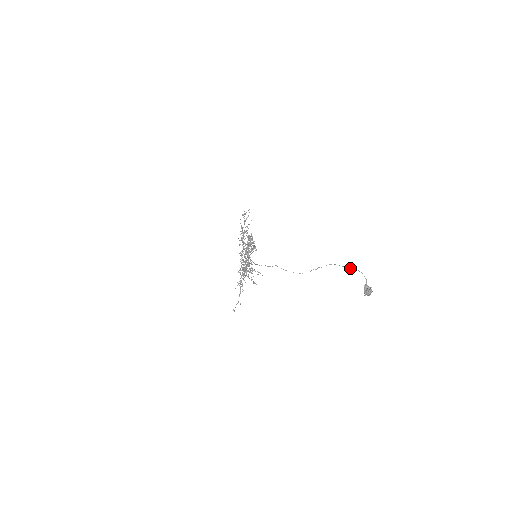
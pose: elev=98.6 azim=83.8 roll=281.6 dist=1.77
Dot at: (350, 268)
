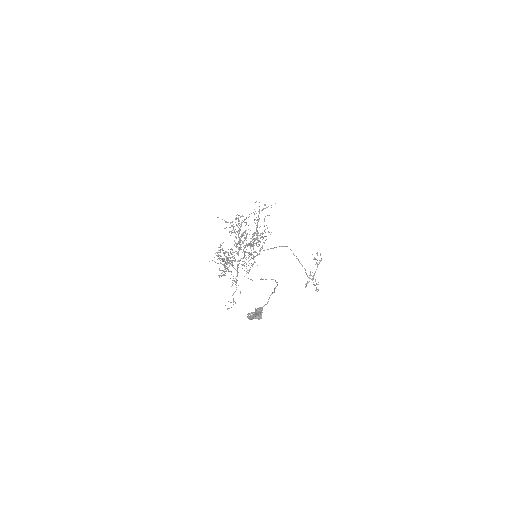
Dot at: (275, 287)
